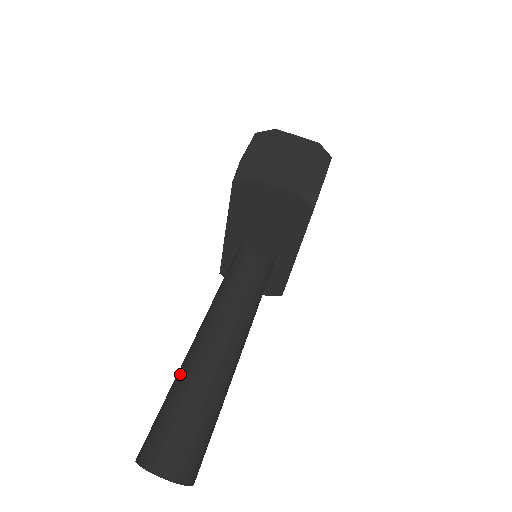
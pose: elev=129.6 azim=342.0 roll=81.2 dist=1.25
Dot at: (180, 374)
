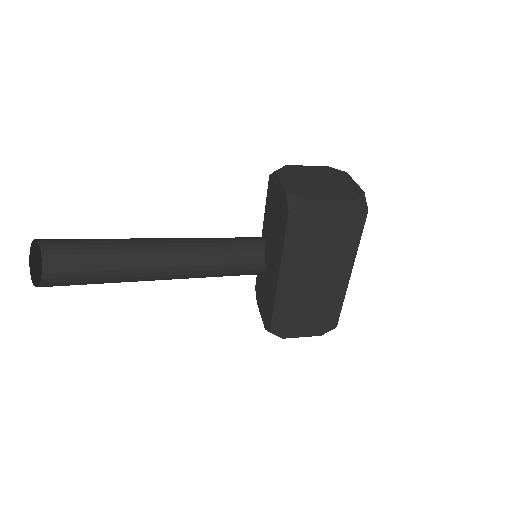
Dot at: (120, 254)
